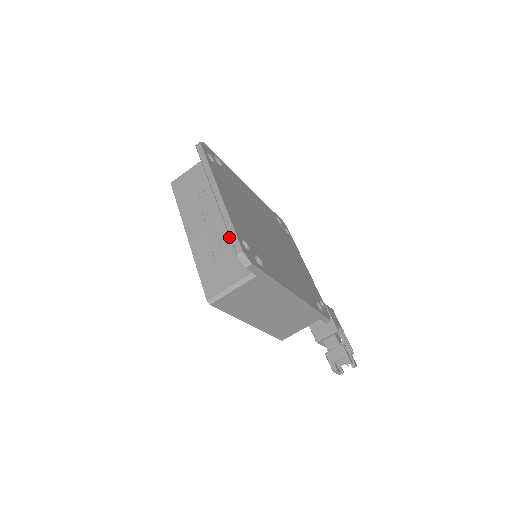
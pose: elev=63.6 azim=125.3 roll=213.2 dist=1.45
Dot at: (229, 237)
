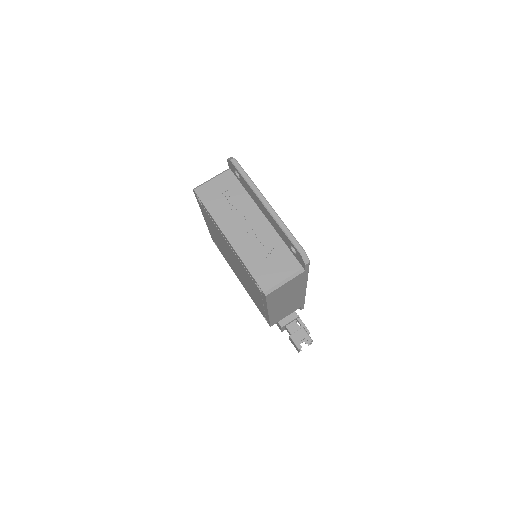
Dot at: (272, 240)
